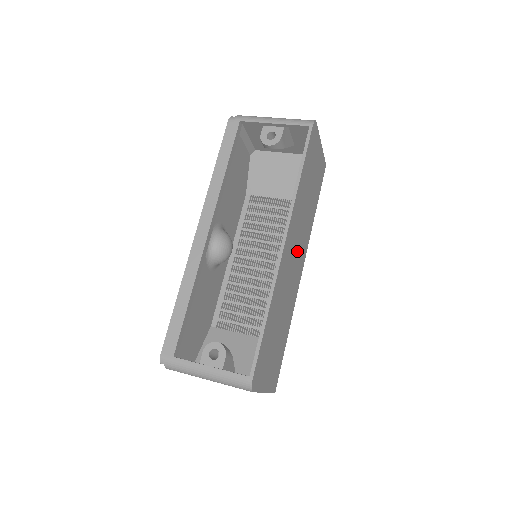
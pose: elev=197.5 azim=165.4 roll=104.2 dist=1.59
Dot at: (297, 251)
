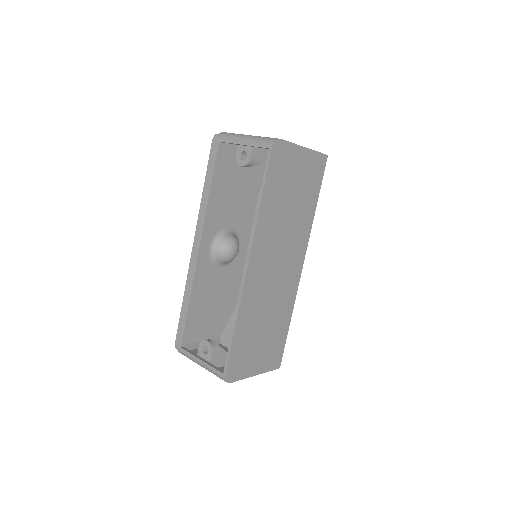
Dot at: (282, 257)
